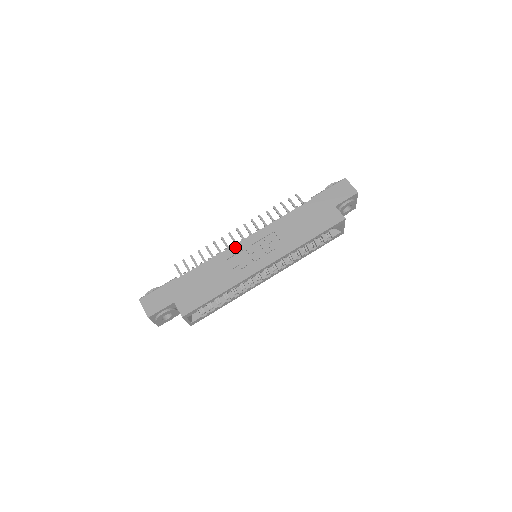
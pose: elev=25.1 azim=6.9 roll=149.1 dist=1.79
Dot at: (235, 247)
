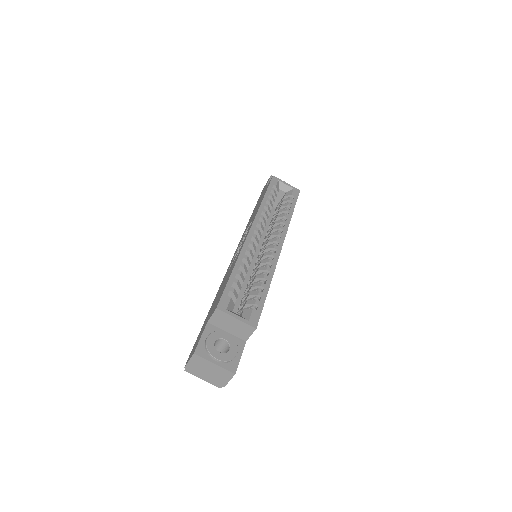
Dot at: occluded
